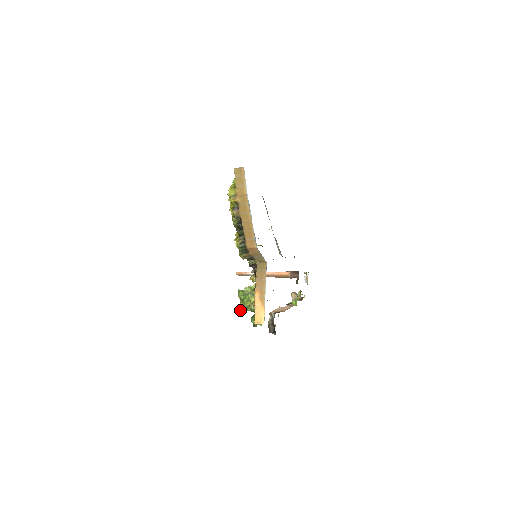
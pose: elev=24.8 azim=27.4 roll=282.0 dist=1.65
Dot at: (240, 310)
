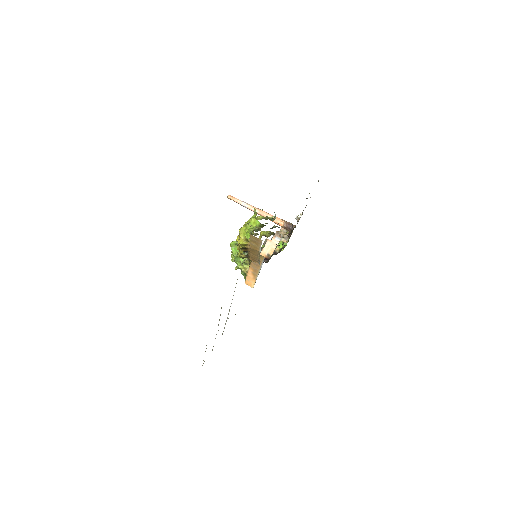
Dot at: occluded
